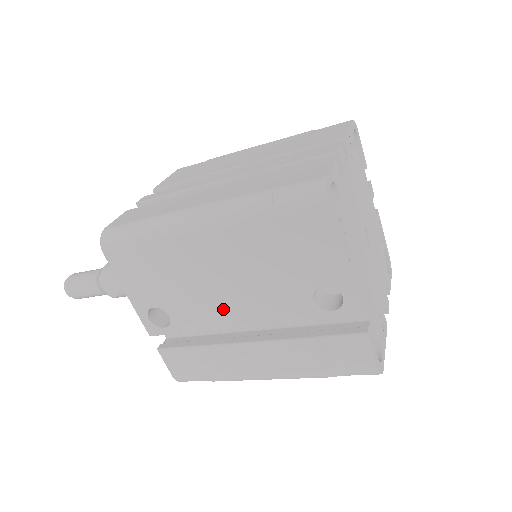
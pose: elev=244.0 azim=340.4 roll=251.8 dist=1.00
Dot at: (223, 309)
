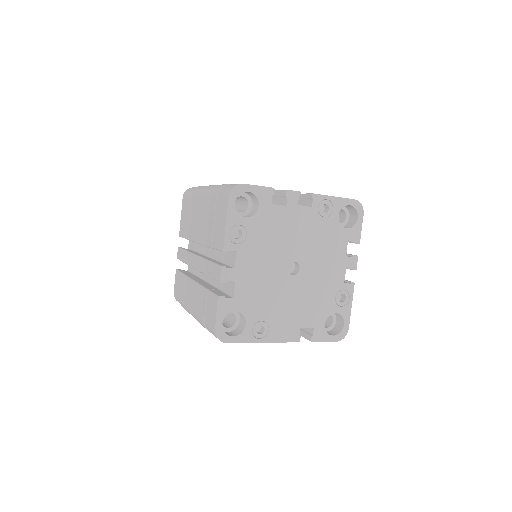
Dot at: occluded
